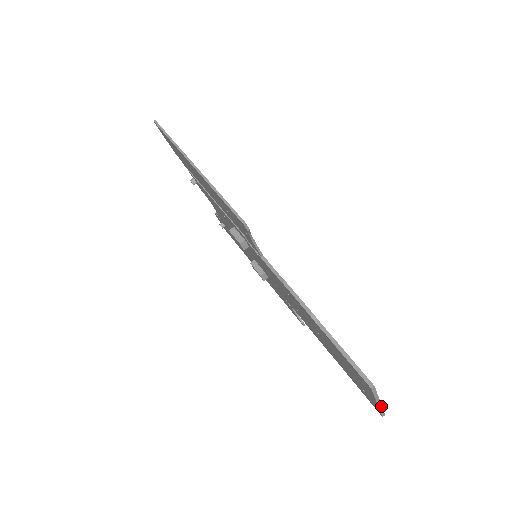
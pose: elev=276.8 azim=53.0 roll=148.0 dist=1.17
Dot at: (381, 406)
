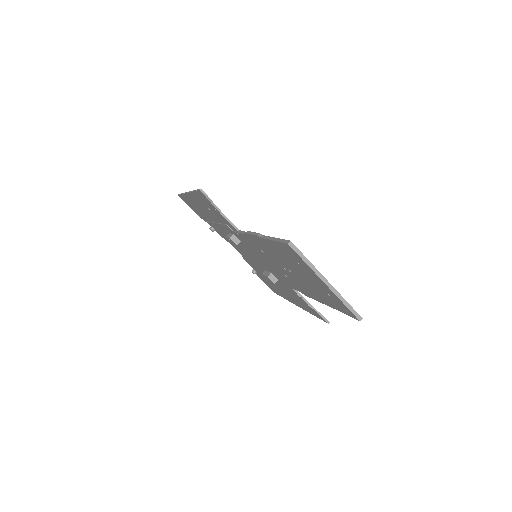
Dot at: (338, 293)
